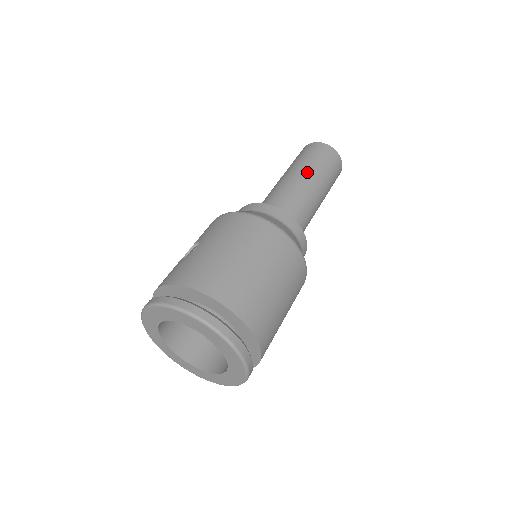
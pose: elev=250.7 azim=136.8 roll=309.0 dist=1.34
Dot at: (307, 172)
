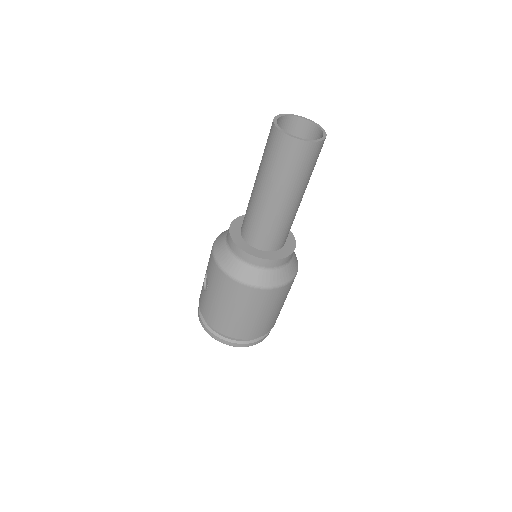
Dot at: (275, 190)
